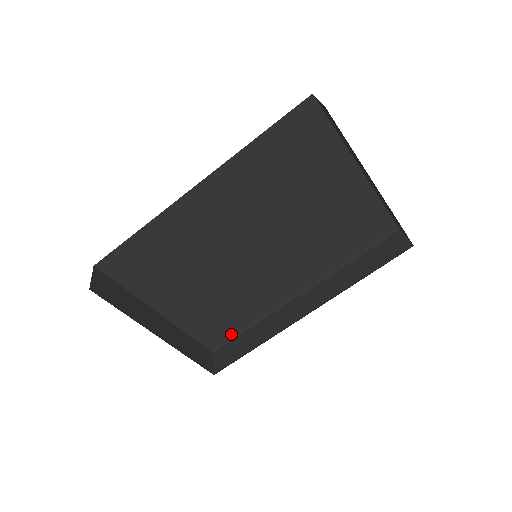
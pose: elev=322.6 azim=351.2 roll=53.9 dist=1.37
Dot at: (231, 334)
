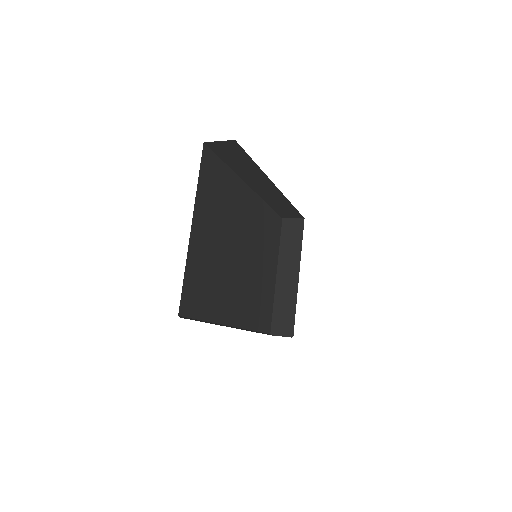
Dot at: (196, 314)
